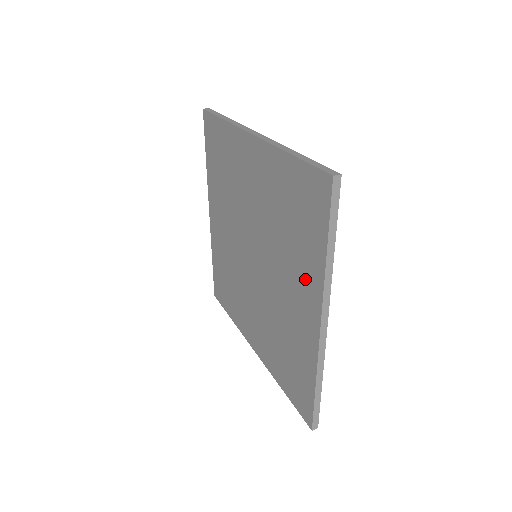
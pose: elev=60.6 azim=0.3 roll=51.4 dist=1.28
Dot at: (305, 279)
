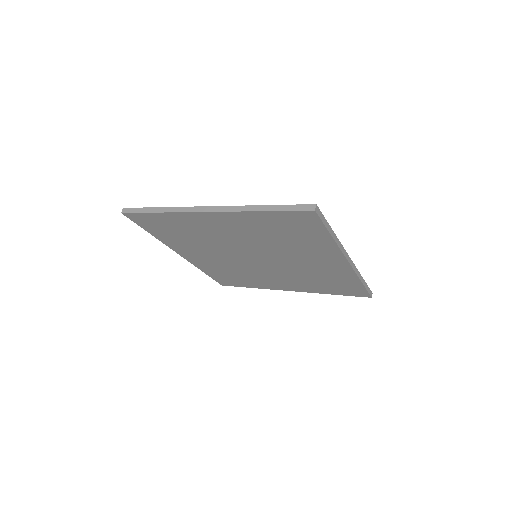
Dot at: (320, 252)
